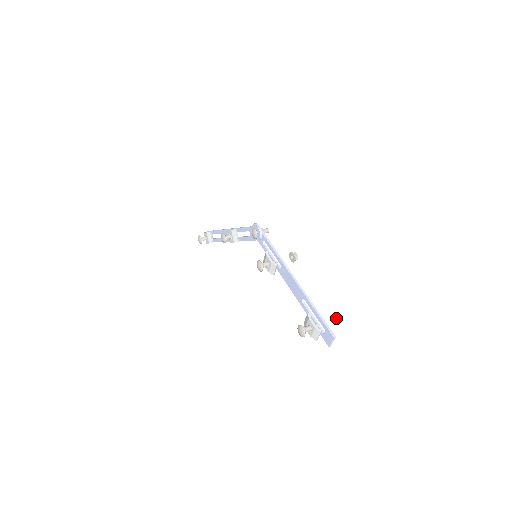
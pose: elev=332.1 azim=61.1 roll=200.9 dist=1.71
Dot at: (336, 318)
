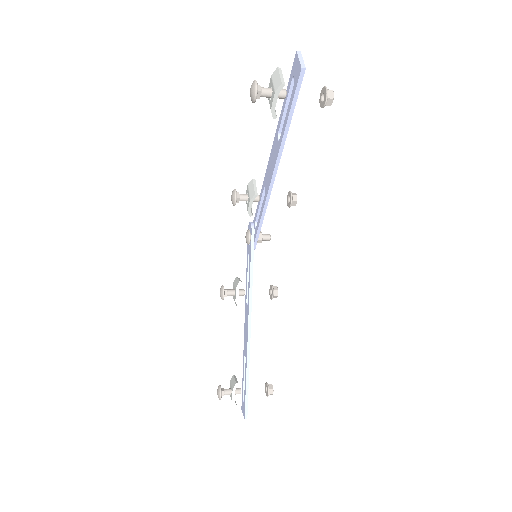
Dot at: (326, 101)
